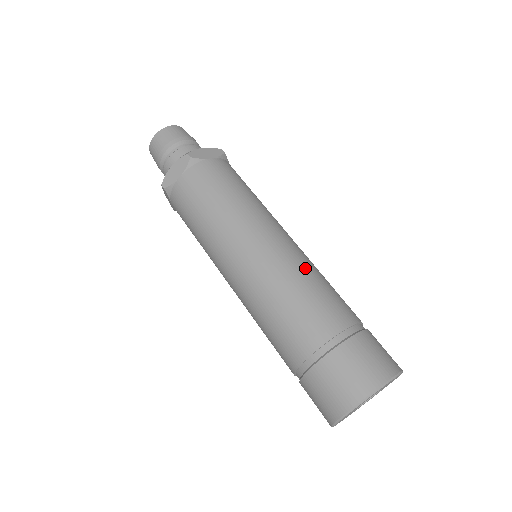
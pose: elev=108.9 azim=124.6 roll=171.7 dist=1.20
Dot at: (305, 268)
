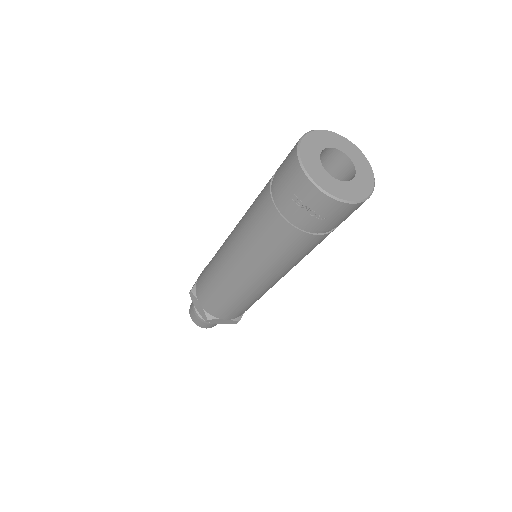
Dot at: occluded
